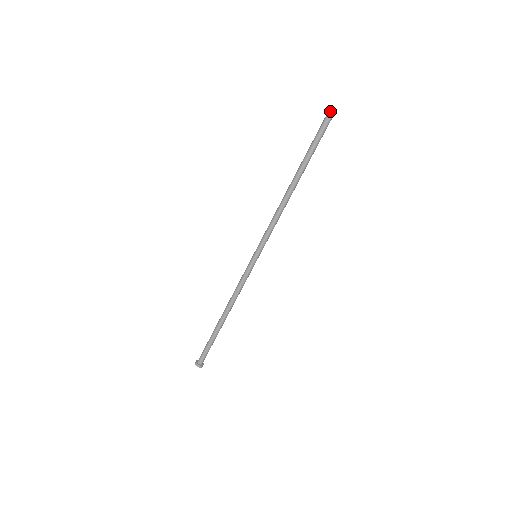
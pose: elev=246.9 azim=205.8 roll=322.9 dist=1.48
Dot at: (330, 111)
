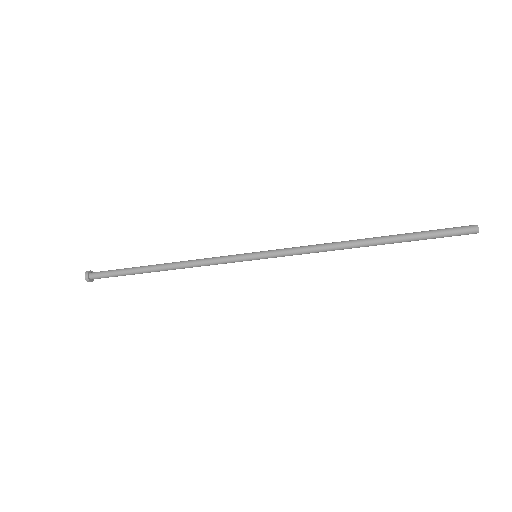
Dot at: occluded
